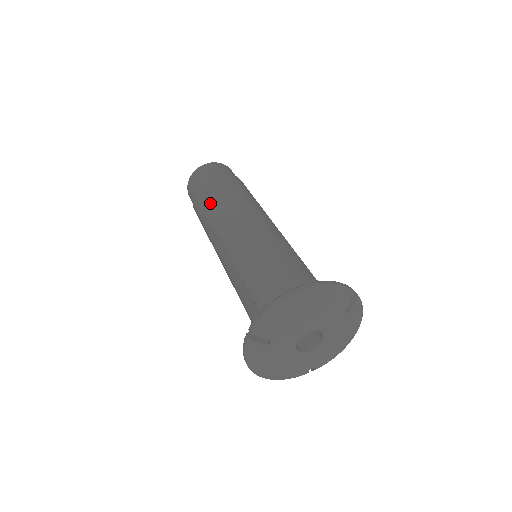
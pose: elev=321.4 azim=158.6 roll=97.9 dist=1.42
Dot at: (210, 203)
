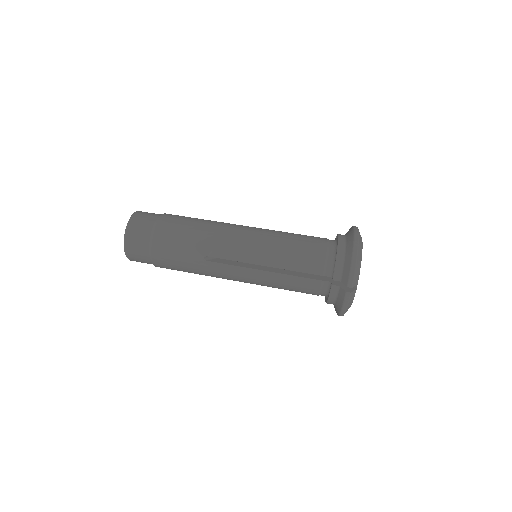
Dot at: (189, 244)
